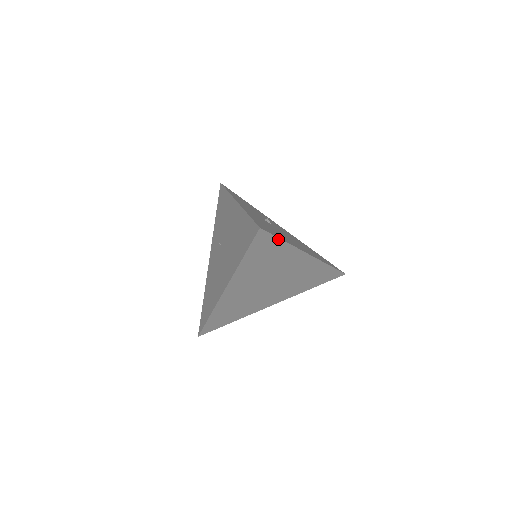
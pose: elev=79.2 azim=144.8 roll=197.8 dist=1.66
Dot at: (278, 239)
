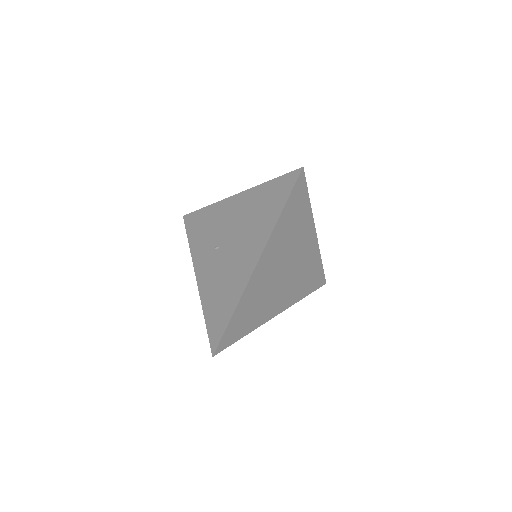
Dot at: (307, 194)
